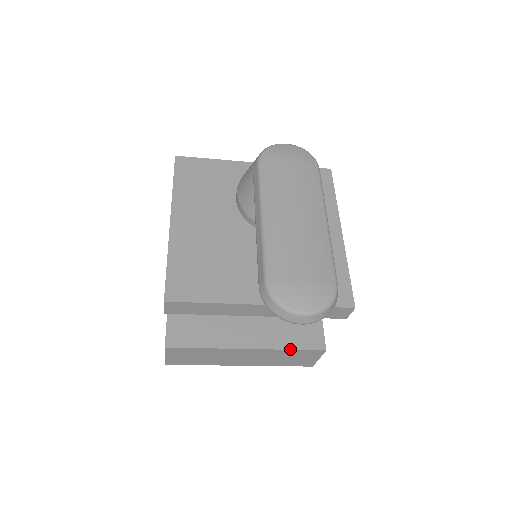
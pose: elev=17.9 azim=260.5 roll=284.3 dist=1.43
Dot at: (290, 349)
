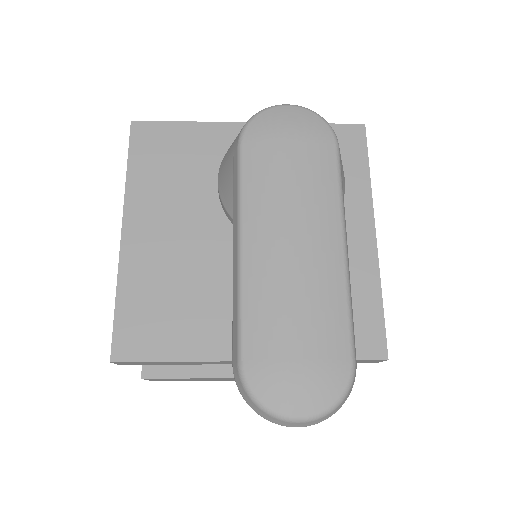
Dot at: occluded
